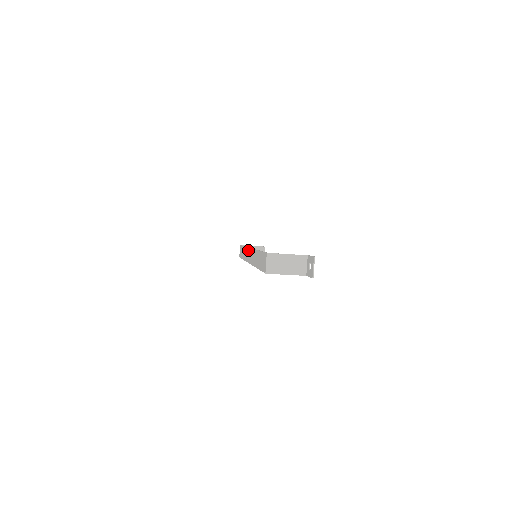
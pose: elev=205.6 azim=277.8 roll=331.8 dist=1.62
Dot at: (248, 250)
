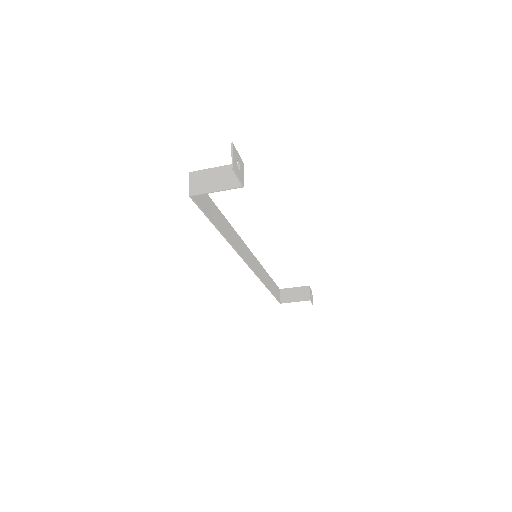
Dot at: (251, 256)
